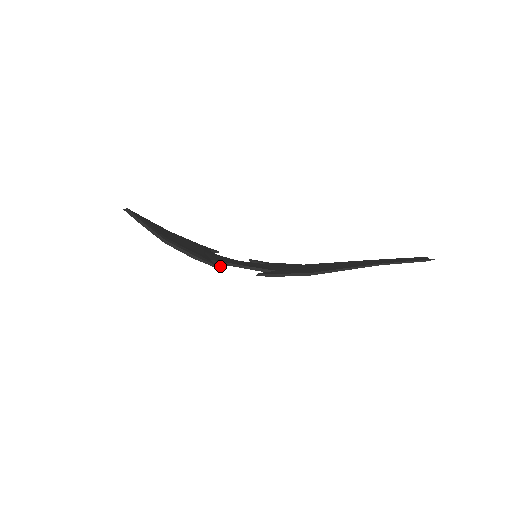
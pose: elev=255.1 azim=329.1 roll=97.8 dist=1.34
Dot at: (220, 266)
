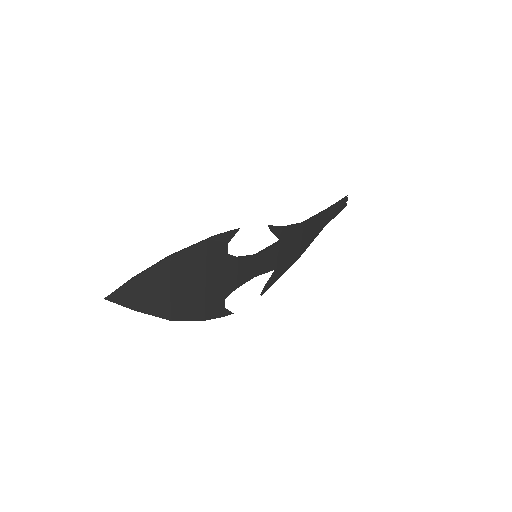
Dot at: (234, 230)
